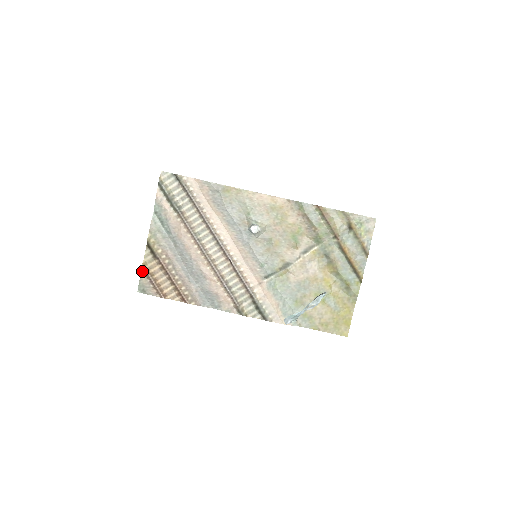
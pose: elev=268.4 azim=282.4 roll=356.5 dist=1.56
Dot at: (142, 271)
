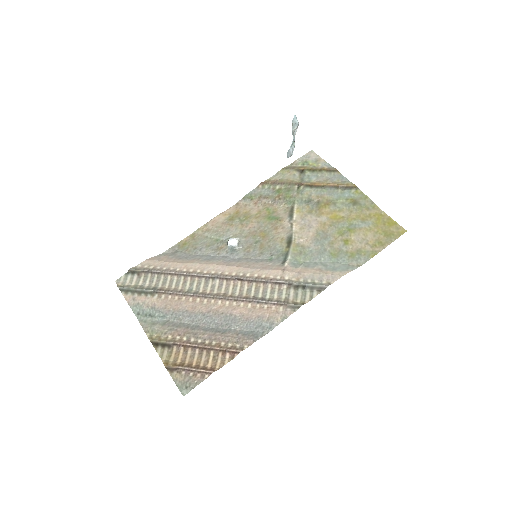
Dot at: (169, 371)
